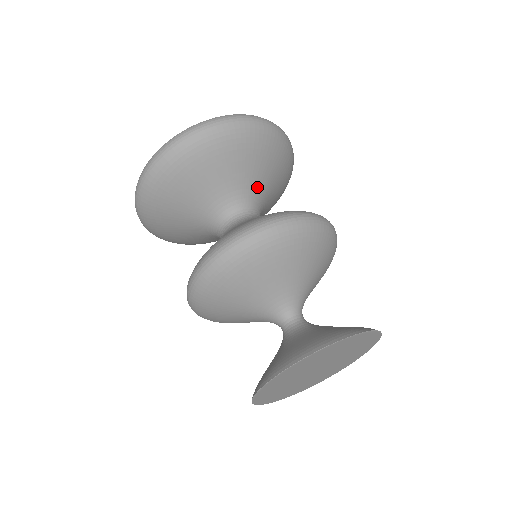
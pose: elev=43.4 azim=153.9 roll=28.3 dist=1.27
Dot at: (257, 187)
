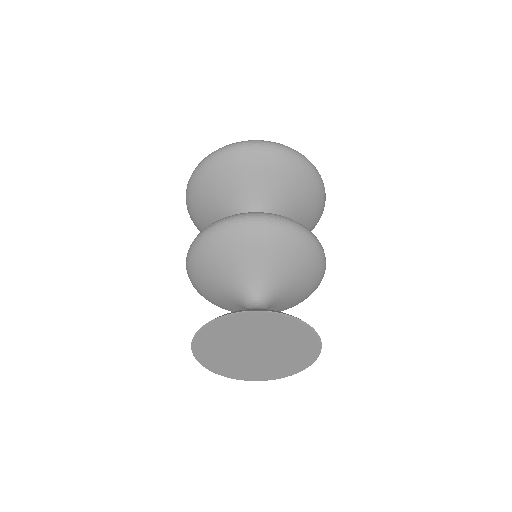
Dot at: (284, 211)
